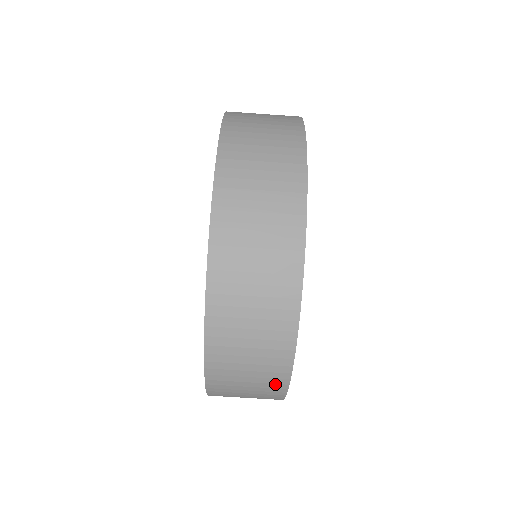
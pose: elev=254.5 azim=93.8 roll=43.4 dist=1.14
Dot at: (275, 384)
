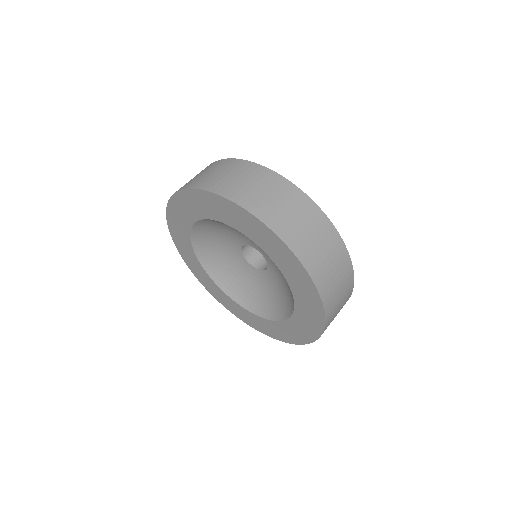
Dot at: (234, 164)
